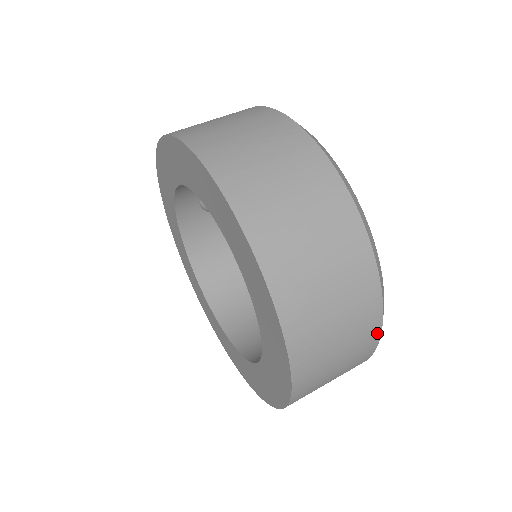
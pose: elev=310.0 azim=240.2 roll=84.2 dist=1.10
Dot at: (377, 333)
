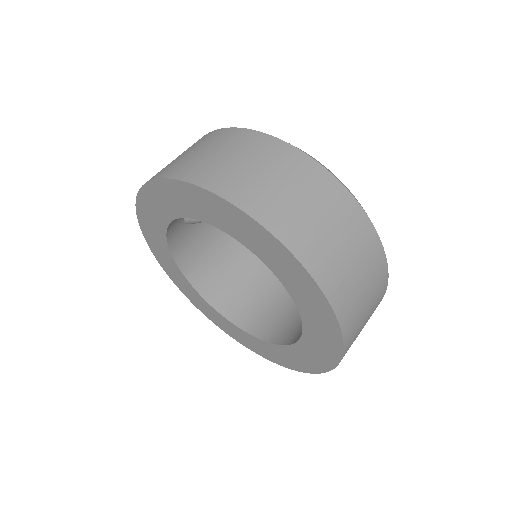
Dot at: (383, 296)
